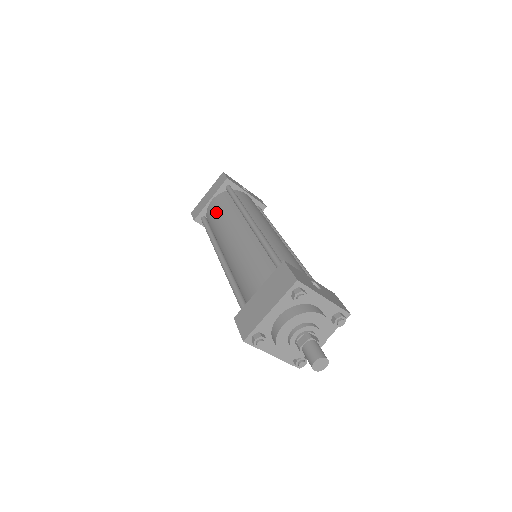
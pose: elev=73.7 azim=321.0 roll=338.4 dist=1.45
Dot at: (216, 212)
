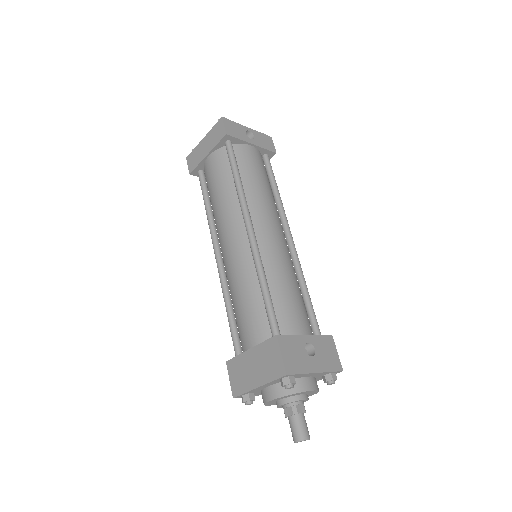
Dot at: (213, 183)
